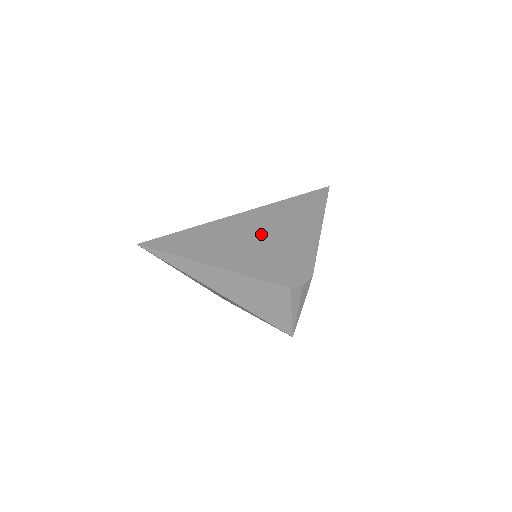
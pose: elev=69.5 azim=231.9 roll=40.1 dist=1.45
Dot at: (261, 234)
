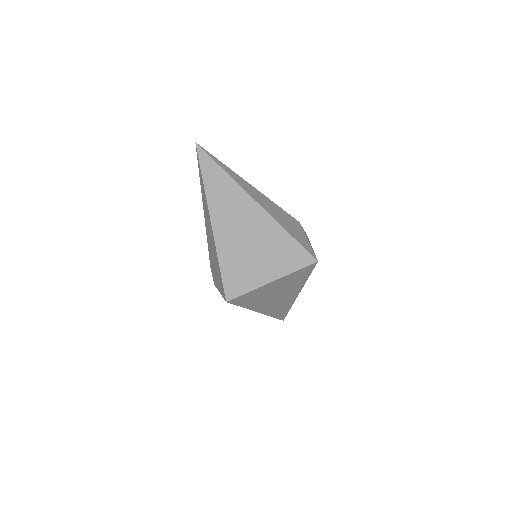
Dot at: occluded
